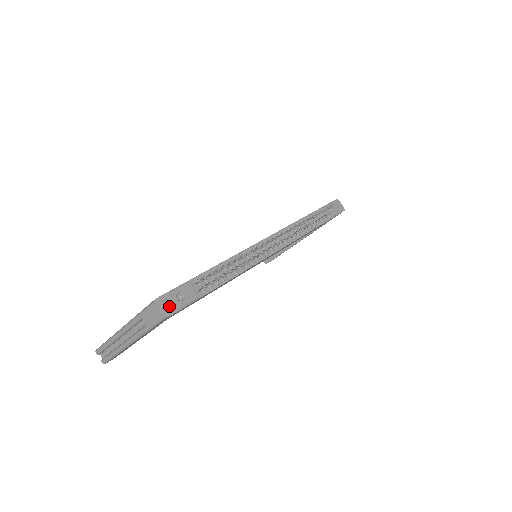
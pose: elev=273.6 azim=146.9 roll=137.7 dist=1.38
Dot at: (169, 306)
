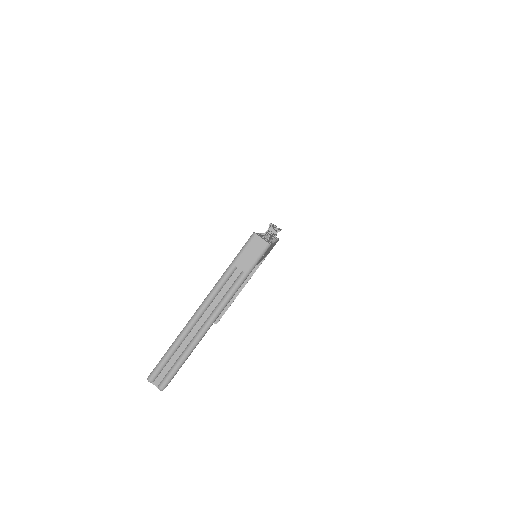
Dot at: (264, 239)
